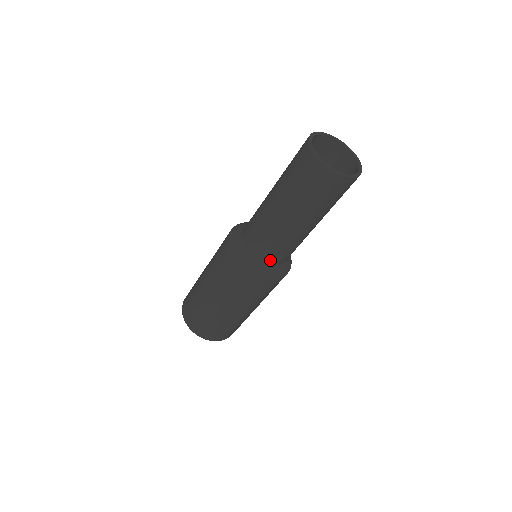
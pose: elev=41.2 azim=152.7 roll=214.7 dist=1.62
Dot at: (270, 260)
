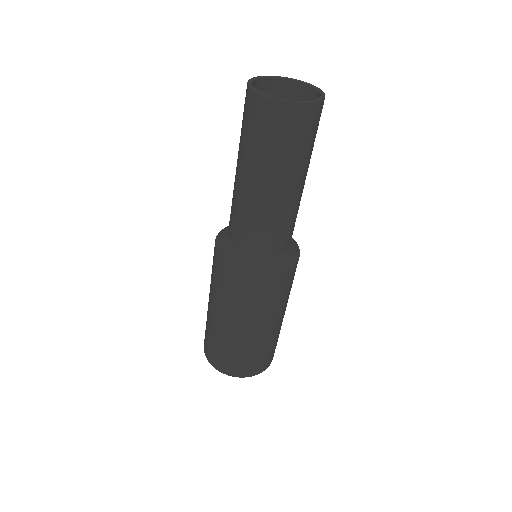
Dot at: (283, 246)
